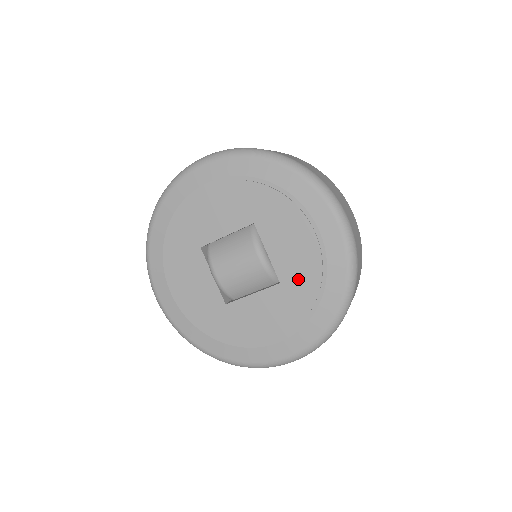
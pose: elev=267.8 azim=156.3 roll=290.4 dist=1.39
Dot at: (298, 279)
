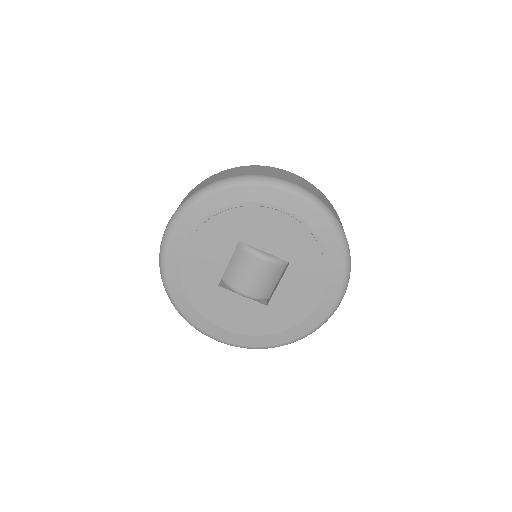
Dot at: (299, 250)
